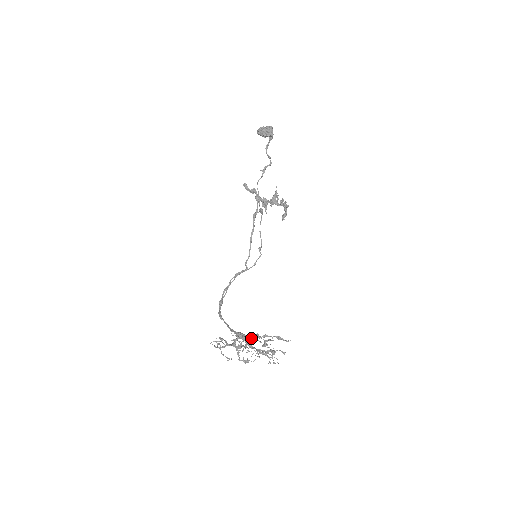
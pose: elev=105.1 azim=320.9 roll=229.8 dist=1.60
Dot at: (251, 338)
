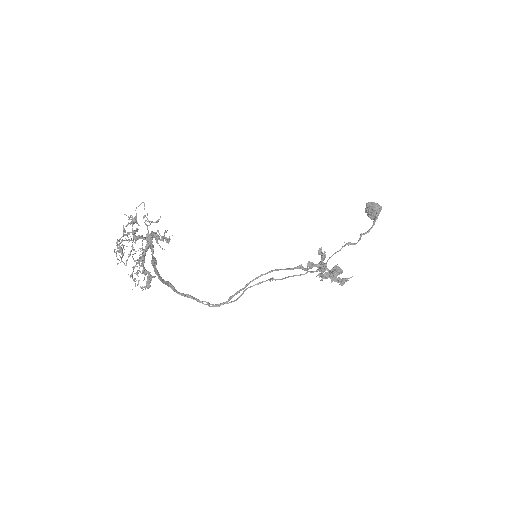
Dot at: (151, 221)
